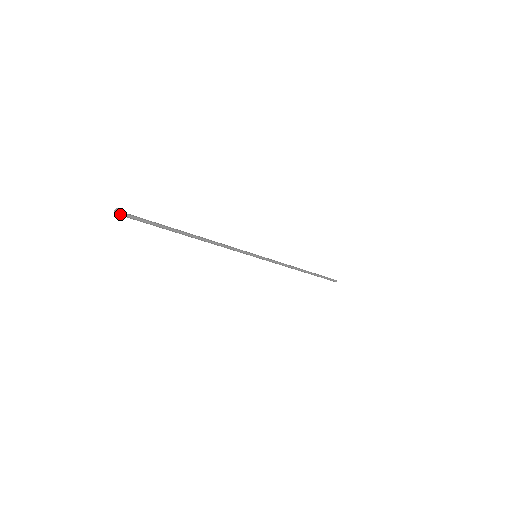
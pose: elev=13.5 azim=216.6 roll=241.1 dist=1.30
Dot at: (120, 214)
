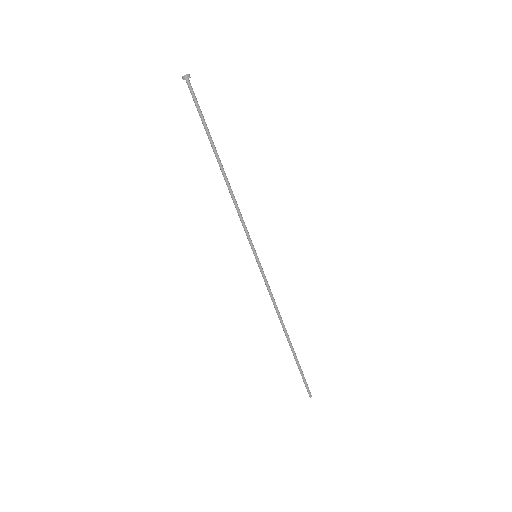
Dot at: (189, 75)
